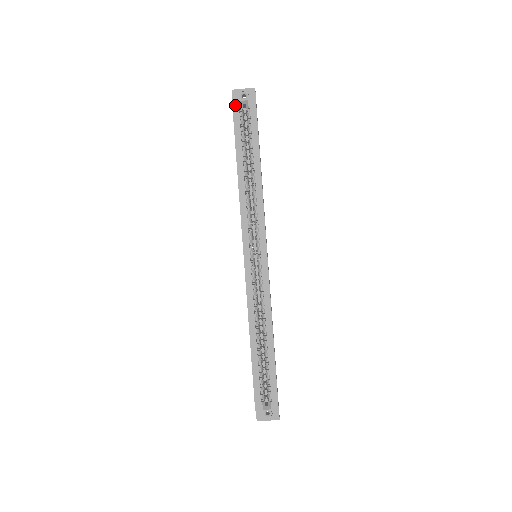
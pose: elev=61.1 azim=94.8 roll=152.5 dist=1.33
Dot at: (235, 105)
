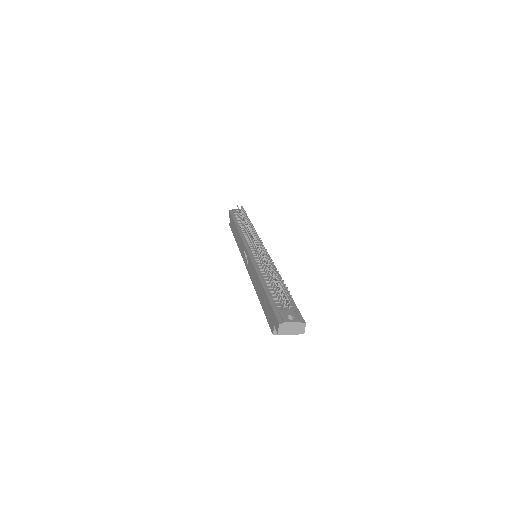
Dot at: (275, 332)
